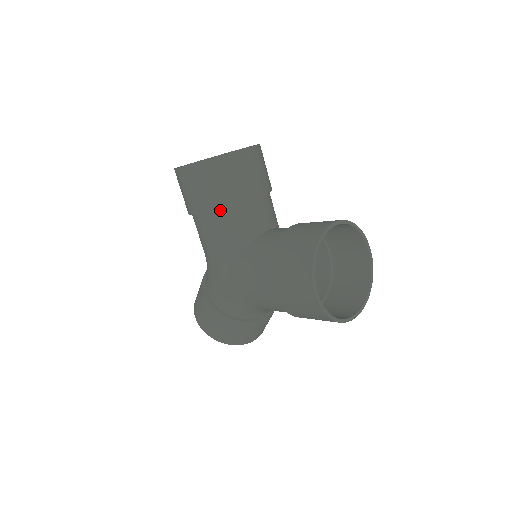
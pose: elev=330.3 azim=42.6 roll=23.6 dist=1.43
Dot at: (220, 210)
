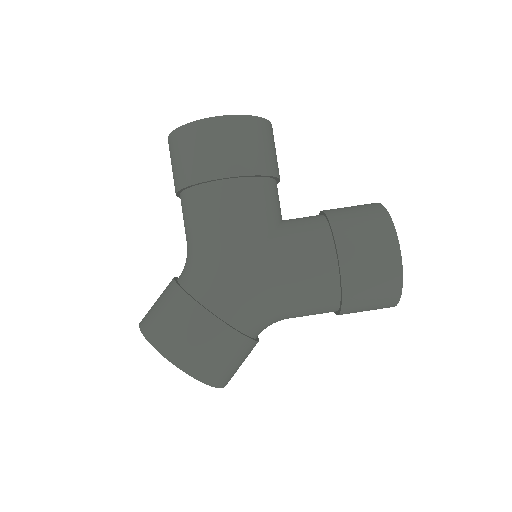
Dot at: (255, 177)
